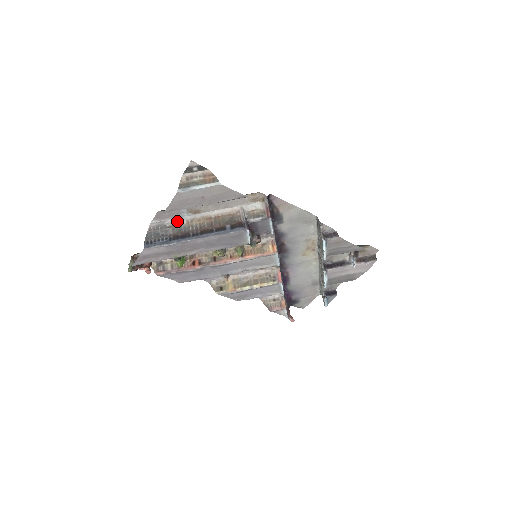
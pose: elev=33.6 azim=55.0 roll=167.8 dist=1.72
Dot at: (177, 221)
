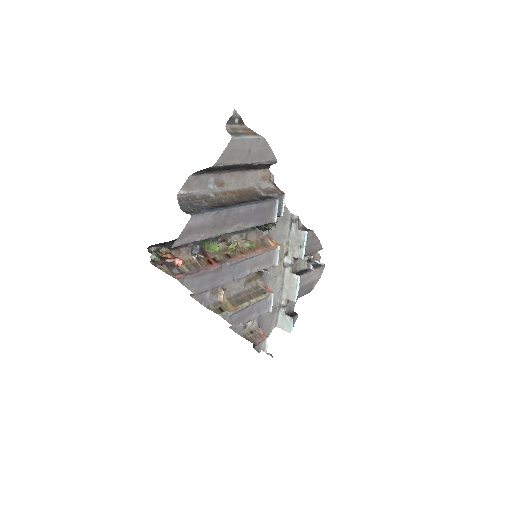
Dot at: (205, 194)
